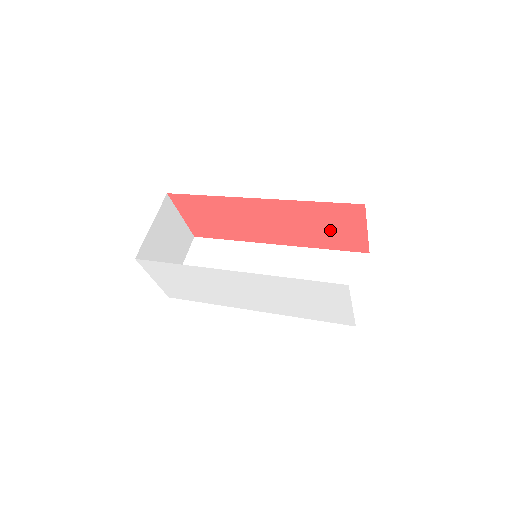
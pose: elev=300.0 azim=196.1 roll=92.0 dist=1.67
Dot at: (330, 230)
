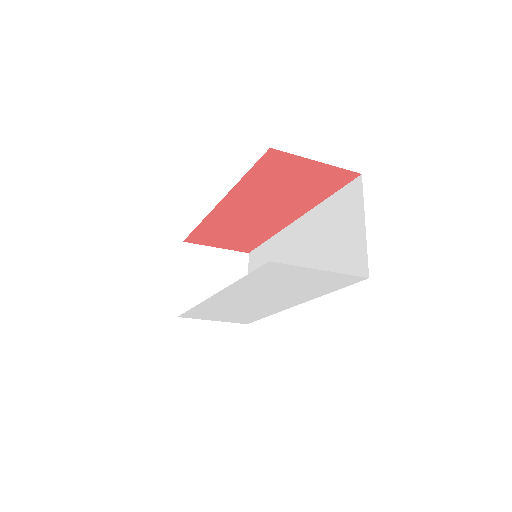
Dot at: (297, 184)
